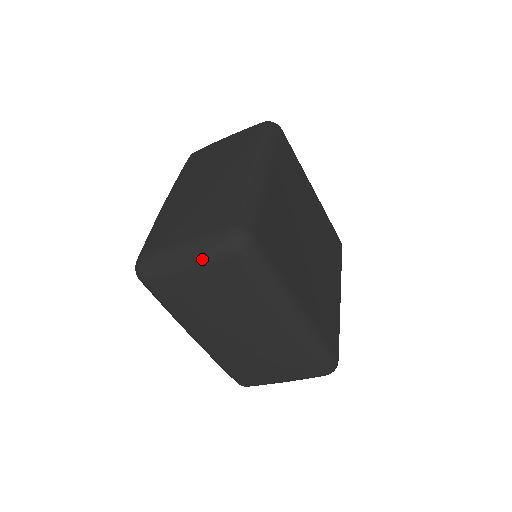
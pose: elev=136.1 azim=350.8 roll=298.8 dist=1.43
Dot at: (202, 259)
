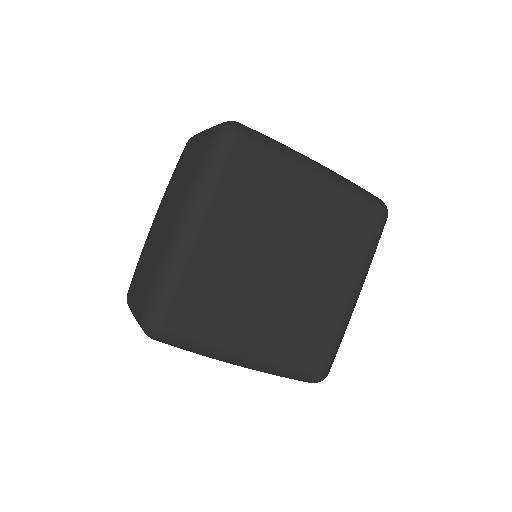
Dot at: occluded
